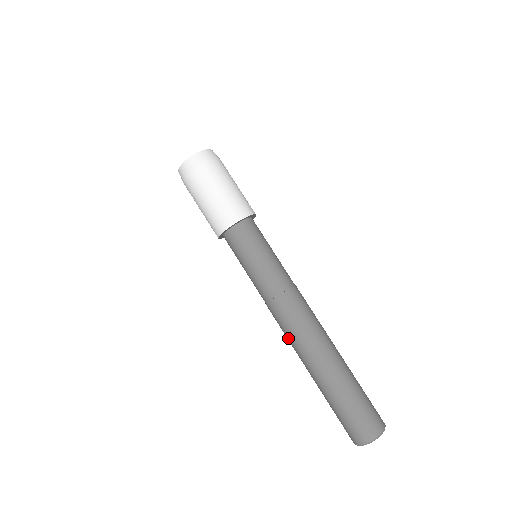
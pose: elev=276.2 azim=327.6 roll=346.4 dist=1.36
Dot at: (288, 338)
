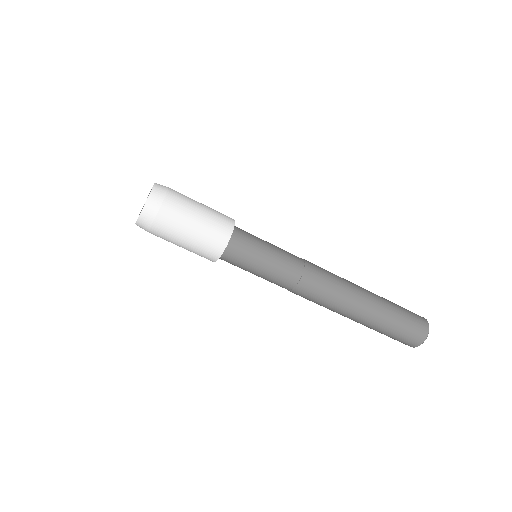
Dot at: occluded
